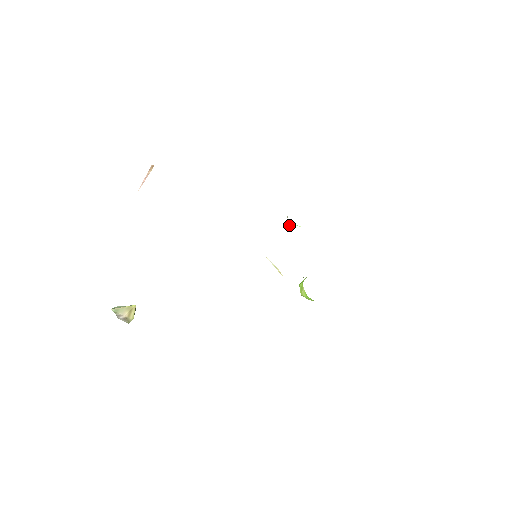
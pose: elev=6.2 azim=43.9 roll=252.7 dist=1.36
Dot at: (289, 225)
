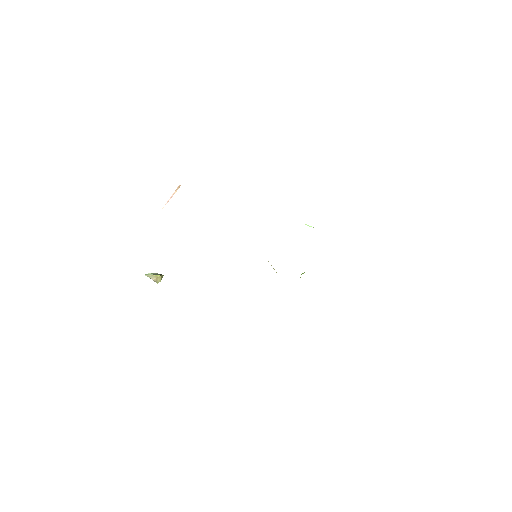
Dot at: occluded
